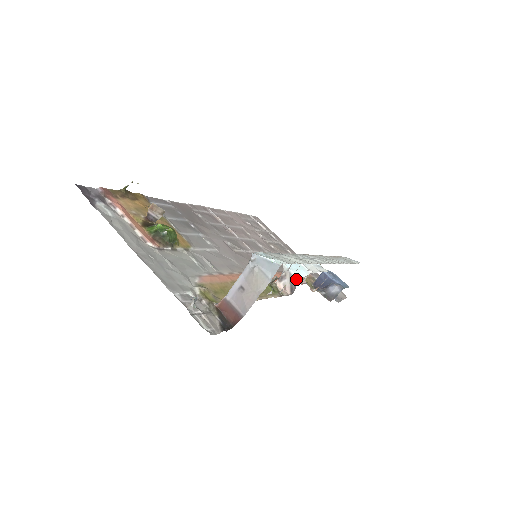
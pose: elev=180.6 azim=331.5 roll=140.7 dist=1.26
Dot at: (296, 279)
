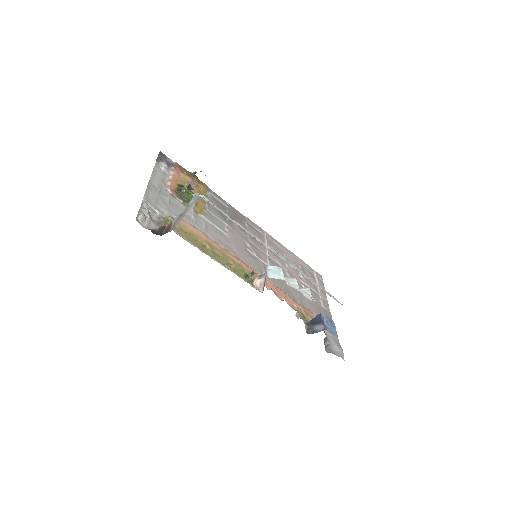
Dot at: (266, 276)
